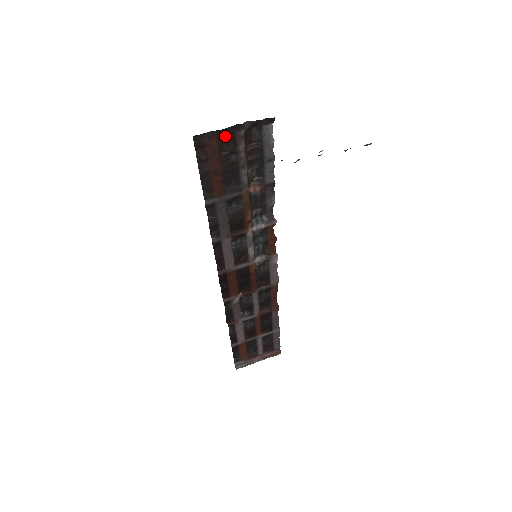
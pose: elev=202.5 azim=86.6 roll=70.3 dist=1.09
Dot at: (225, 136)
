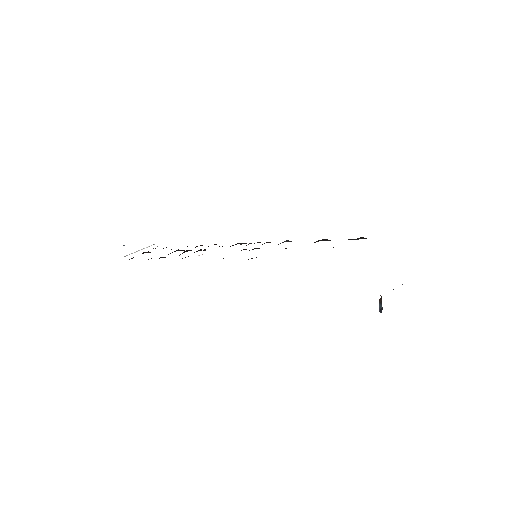
Dot at: occluded
